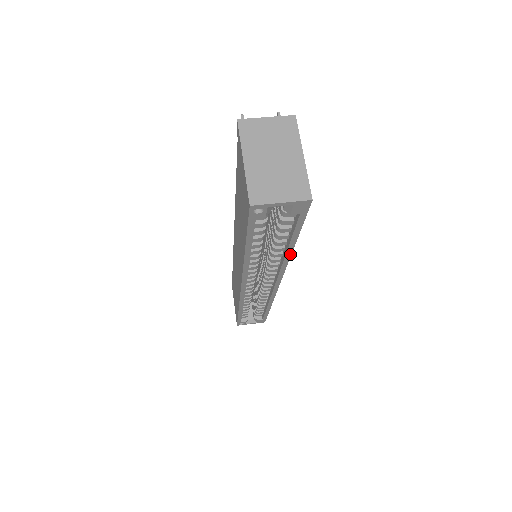
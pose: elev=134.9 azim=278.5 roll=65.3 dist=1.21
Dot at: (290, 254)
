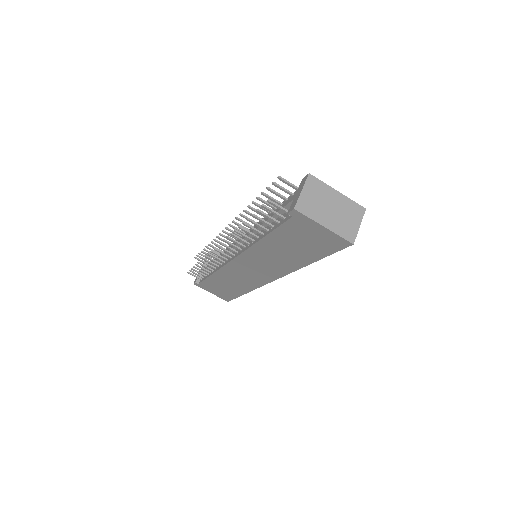
Dot at: occluded
